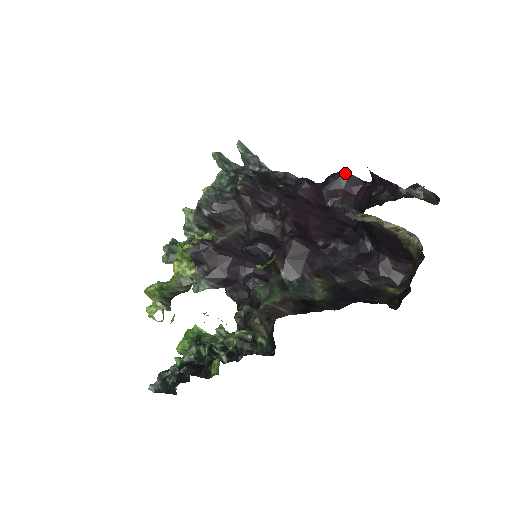
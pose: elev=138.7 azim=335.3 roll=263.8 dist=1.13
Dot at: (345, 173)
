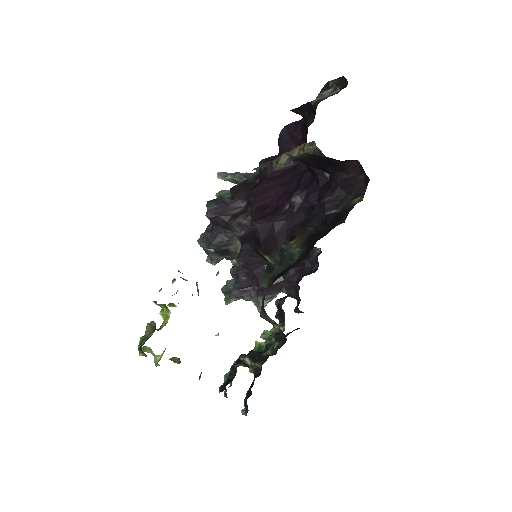
Dot at: (283, 128)
